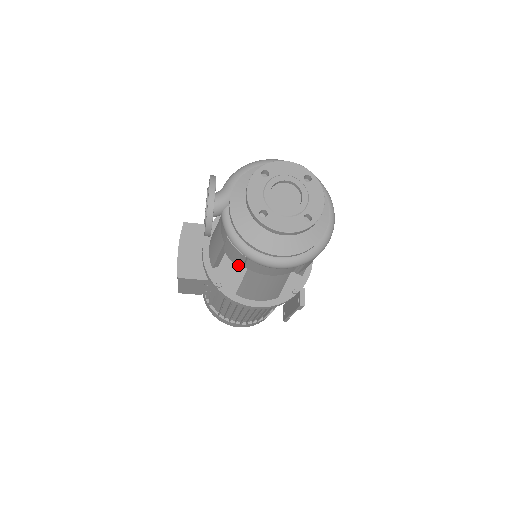
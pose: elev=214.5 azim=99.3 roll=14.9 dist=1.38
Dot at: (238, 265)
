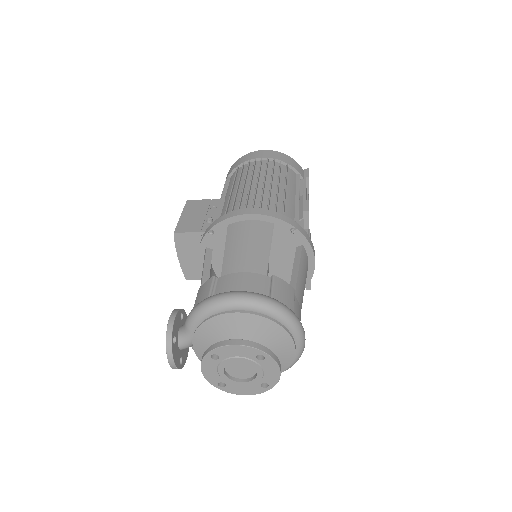
Dot at: occluded
